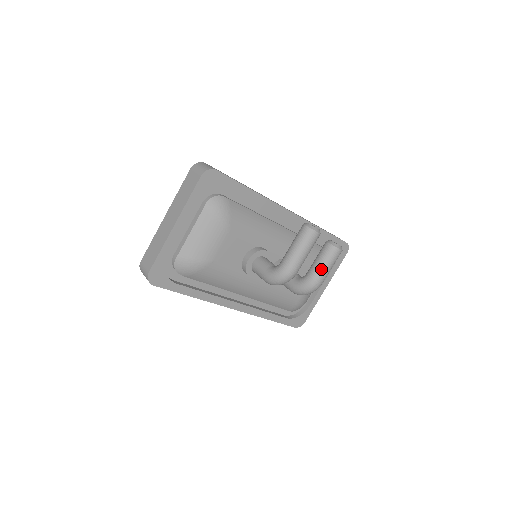
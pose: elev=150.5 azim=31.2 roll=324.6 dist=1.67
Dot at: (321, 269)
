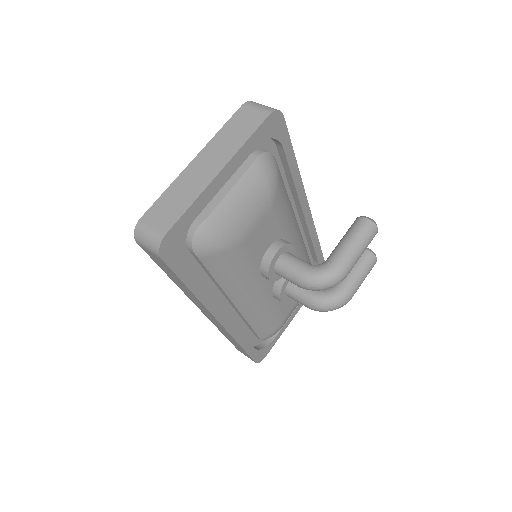
Dot at: (357, 280)
